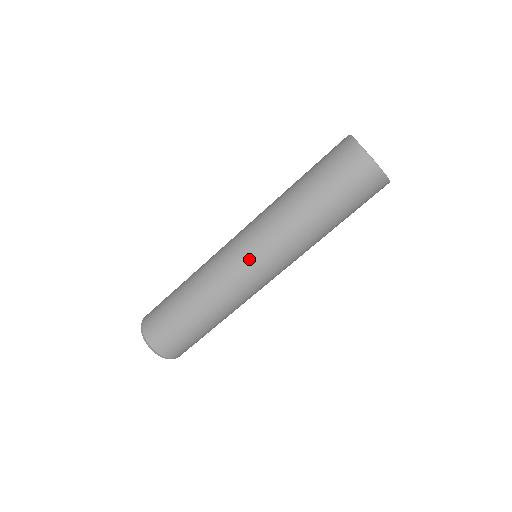
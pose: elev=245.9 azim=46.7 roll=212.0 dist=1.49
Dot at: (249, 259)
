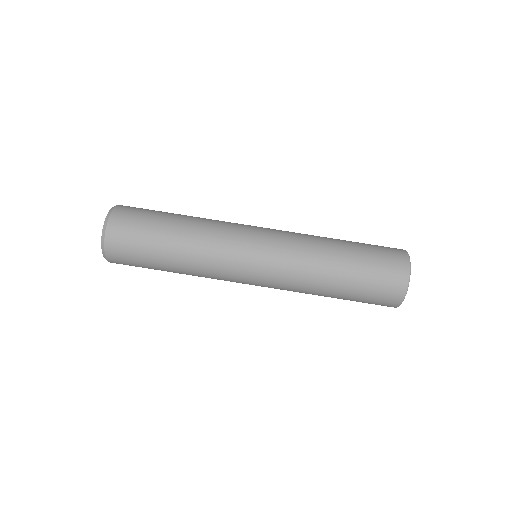
Dot at: (262, 228)
